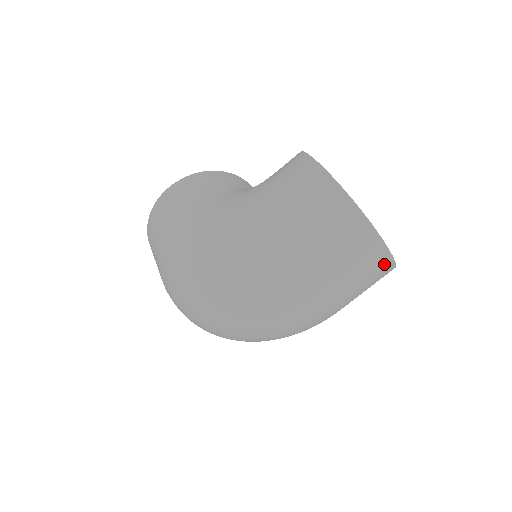
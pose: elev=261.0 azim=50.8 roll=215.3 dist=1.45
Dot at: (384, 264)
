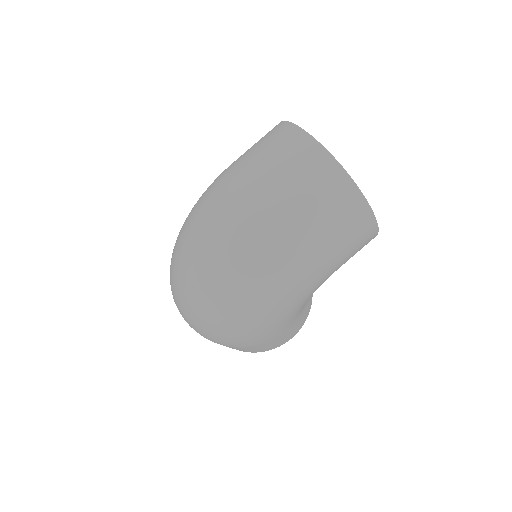
Dot at: (320, 160)
